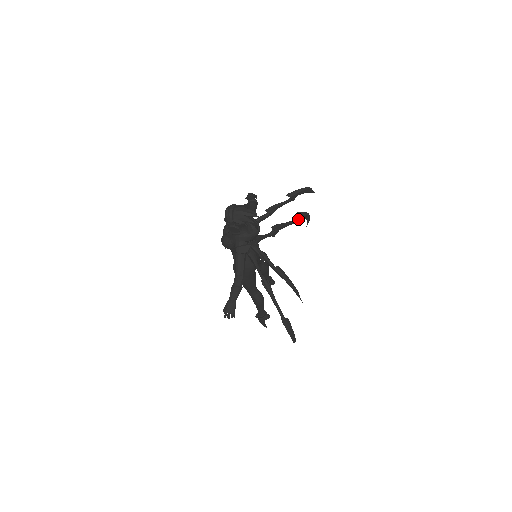
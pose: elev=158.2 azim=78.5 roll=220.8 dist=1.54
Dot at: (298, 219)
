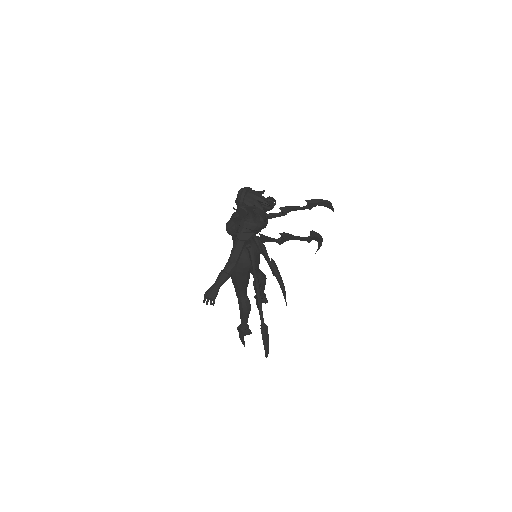
Dot at: (310, 238)
